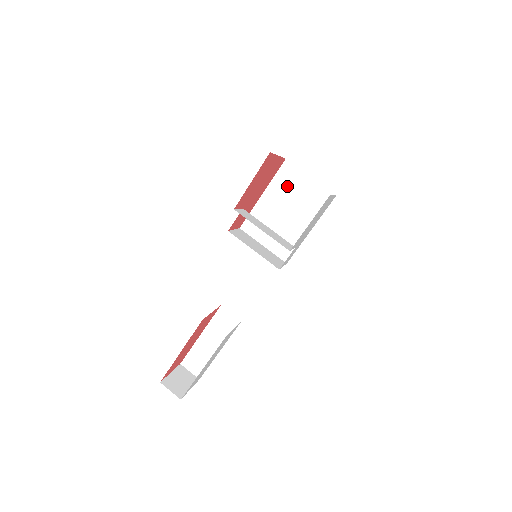
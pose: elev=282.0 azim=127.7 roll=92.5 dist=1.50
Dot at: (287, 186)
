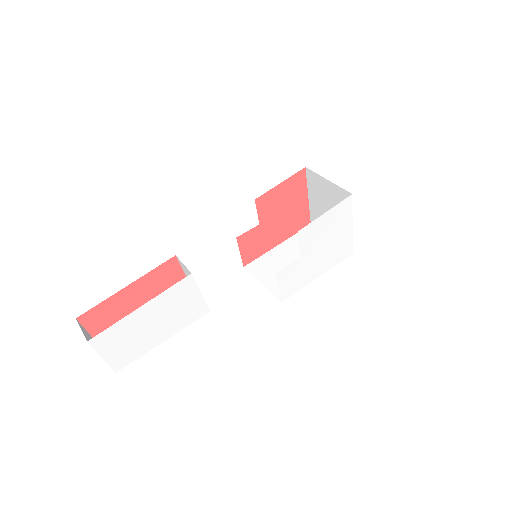
Dot at: occluded
